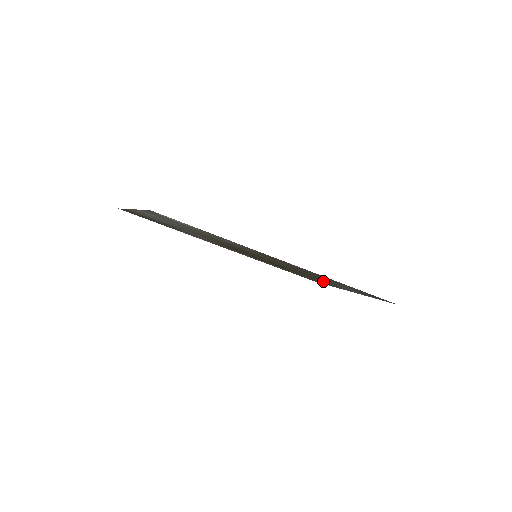
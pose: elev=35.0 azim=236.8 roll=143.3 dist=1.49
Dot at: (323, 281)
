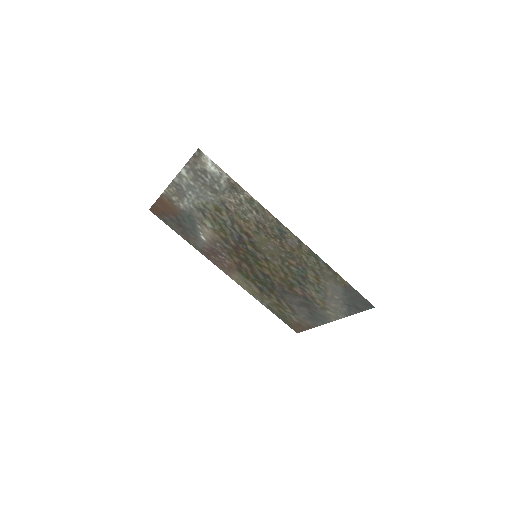
Dot at: (308, 303)
